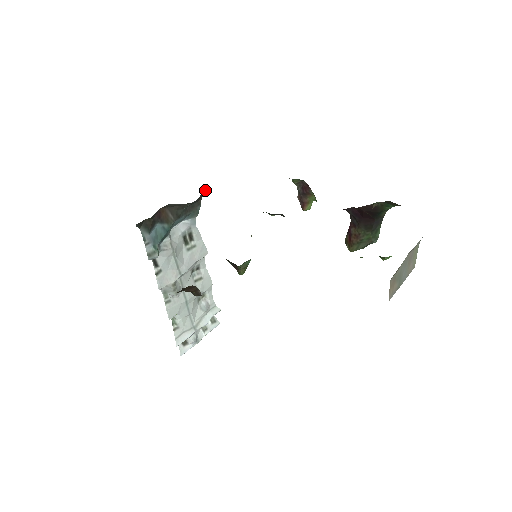
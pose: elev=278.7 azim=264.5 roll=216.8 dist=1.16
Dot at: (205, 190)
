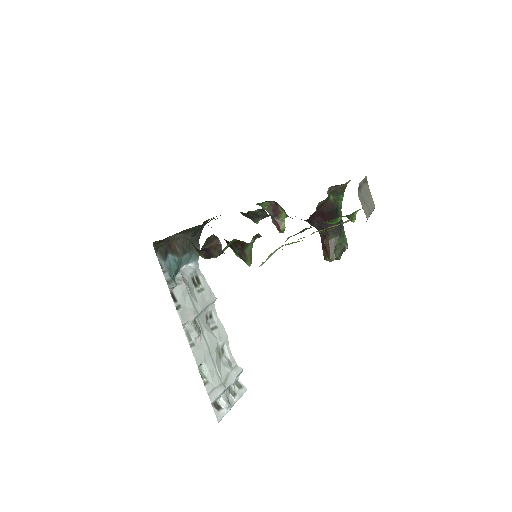
Dot at: (200, 229)
